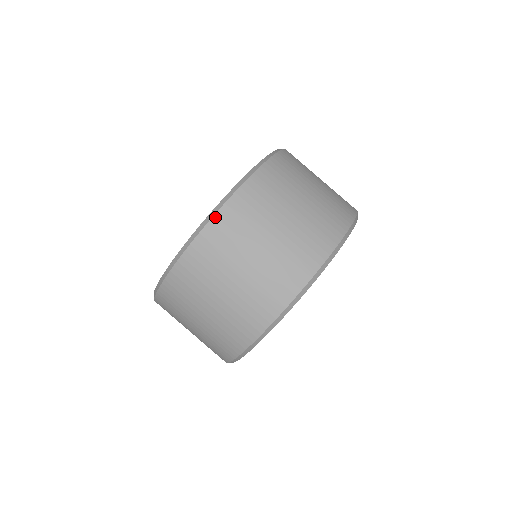
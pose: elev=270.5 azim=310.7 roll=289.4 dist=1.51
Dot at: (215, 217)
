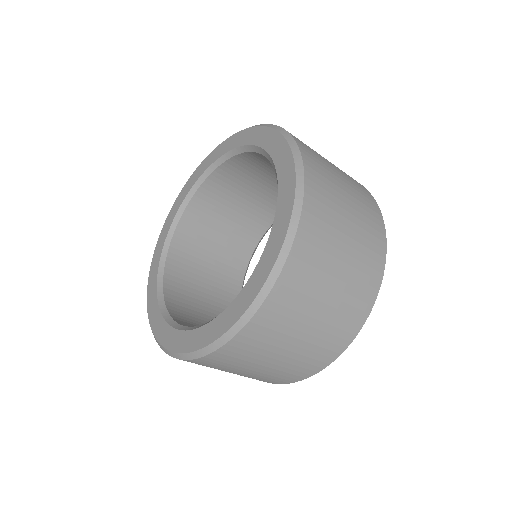
Dot at: occluded
